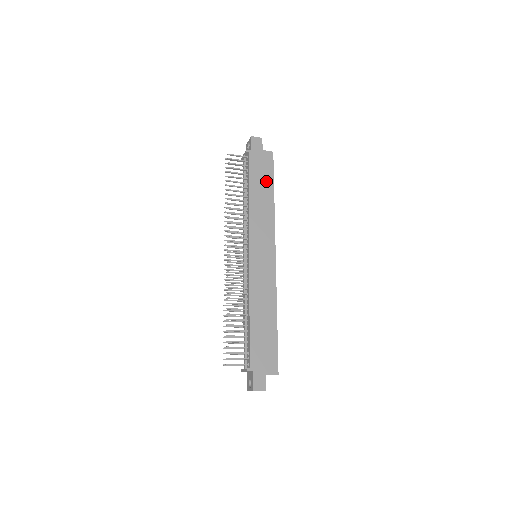
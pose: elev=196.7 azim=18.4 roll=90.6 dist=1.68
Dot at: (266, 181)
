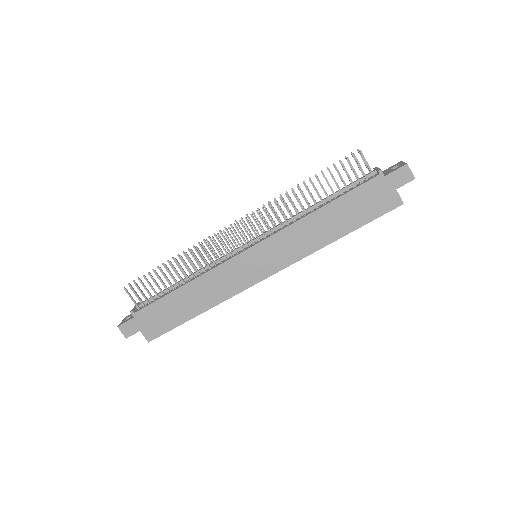
Dot at: (354, 218)
